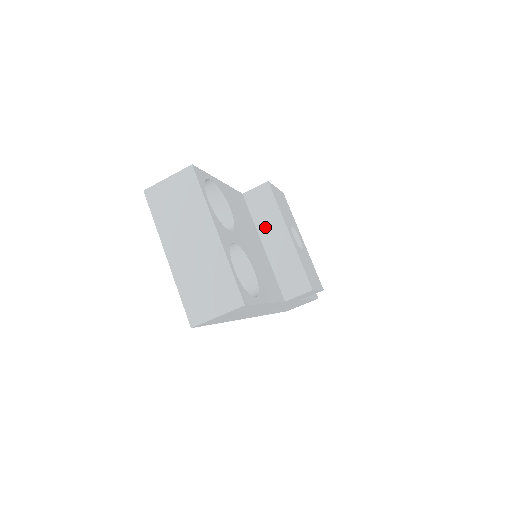
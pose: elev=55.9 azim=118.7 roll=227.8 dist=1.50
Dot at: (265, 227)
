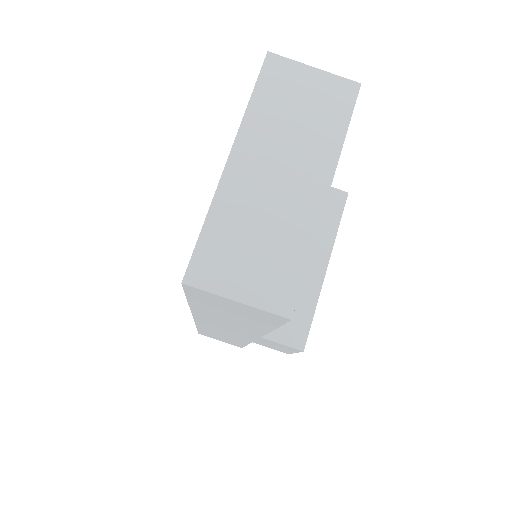
Dot at: occluded
